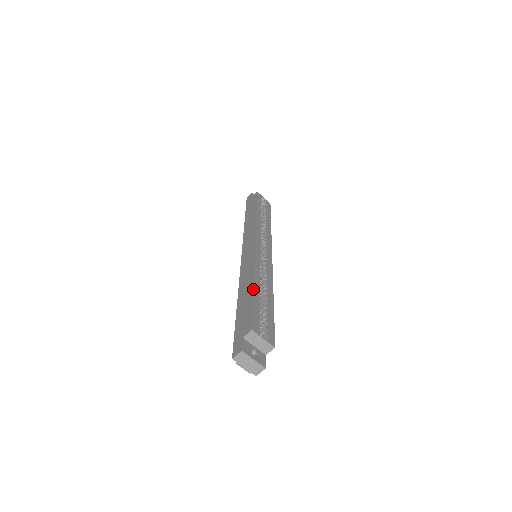
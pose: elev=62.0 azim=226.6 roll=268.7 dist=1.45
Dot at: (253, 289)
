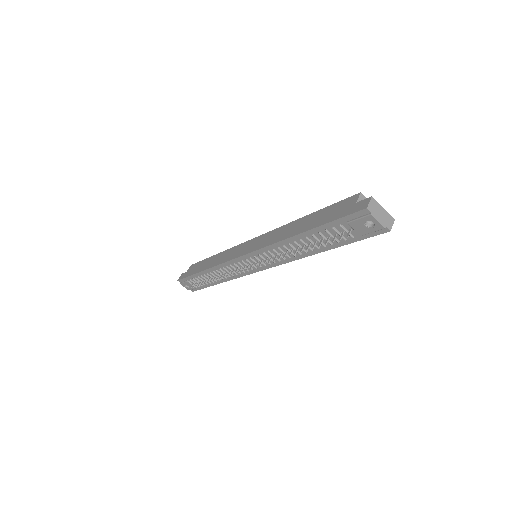
Dot at: occluded
